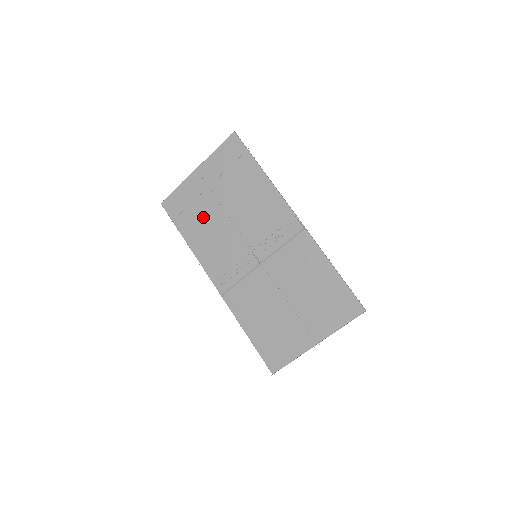
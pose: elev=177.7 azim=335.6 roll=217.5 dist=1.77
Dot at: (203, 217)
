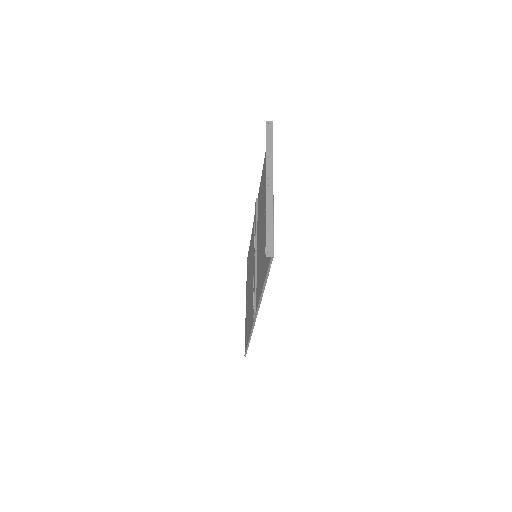
Dot at: occluded
